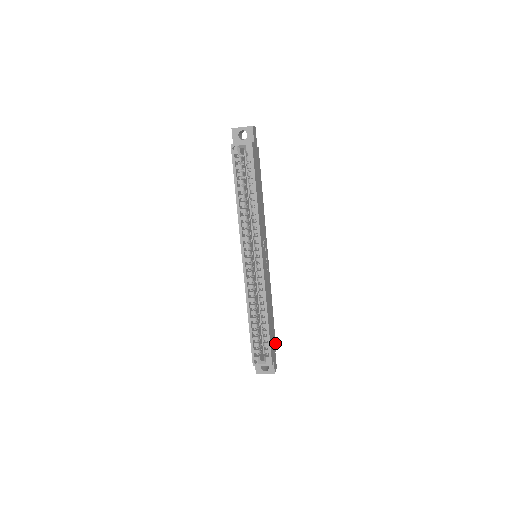
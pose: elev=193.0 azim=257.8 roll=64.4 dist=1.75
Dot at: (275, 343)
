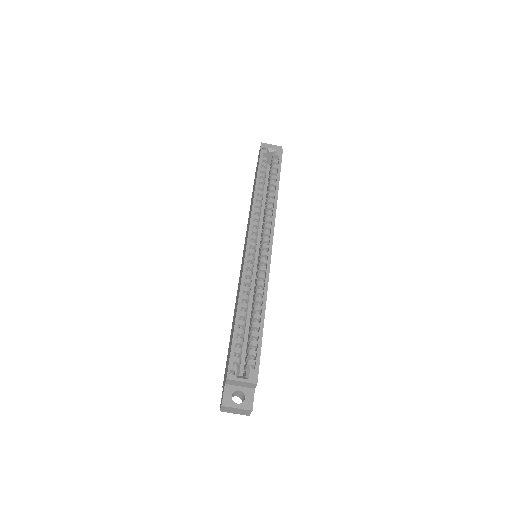
Dot at: occluded
